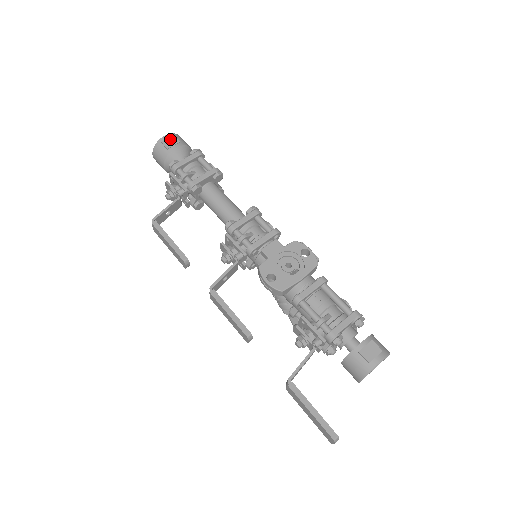
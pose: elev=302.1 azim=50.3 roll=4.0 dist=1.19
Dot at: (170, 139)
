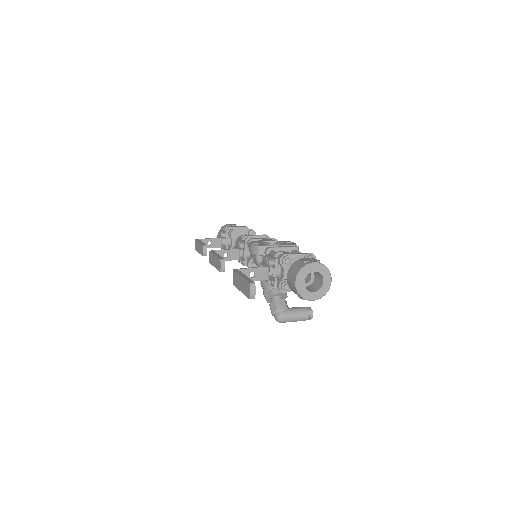
Dot at: (232, 224)
